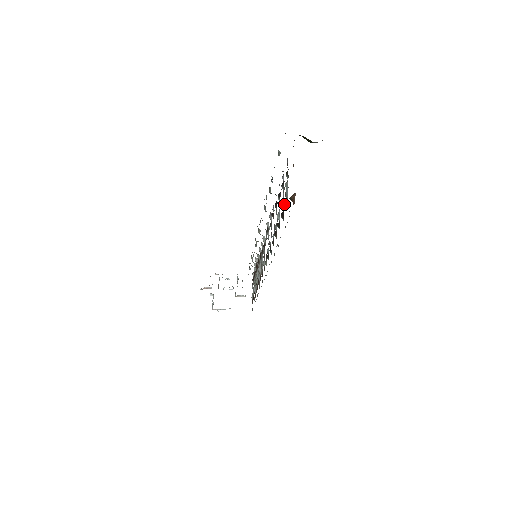
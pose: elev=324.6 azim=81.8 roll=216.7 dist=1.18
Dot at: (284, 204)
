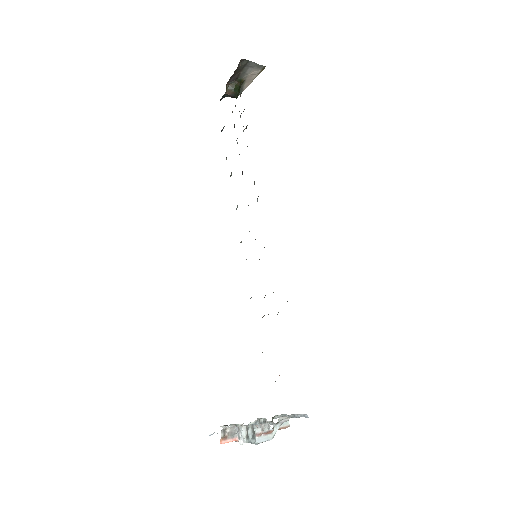
Dot at: occluded
